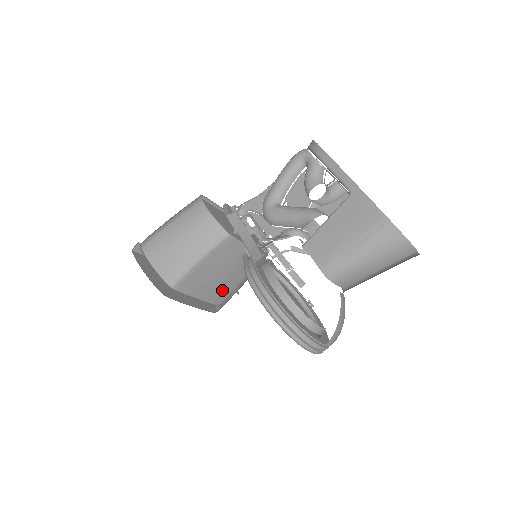
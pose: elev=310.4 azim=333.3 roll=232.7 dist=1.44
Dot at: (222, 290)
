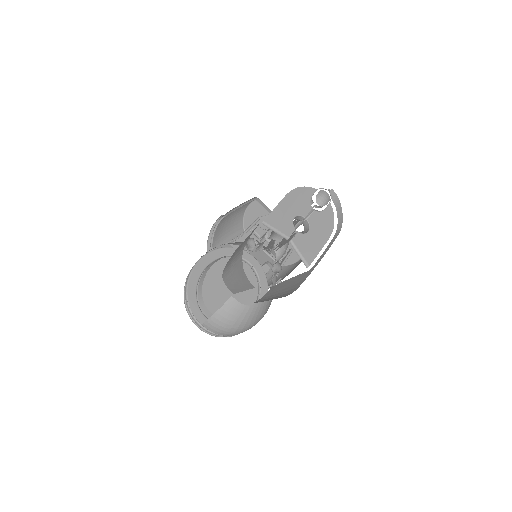
Dot at: occluded
